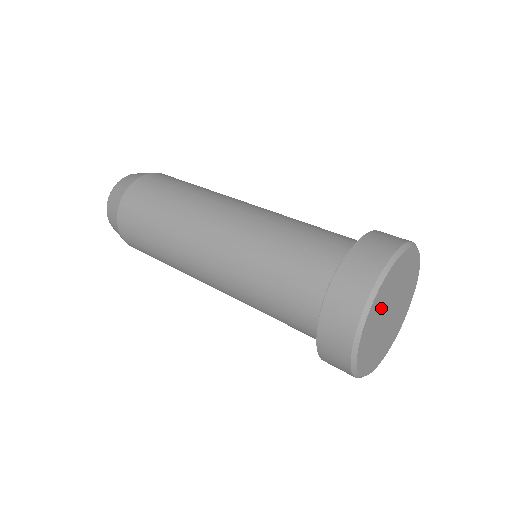
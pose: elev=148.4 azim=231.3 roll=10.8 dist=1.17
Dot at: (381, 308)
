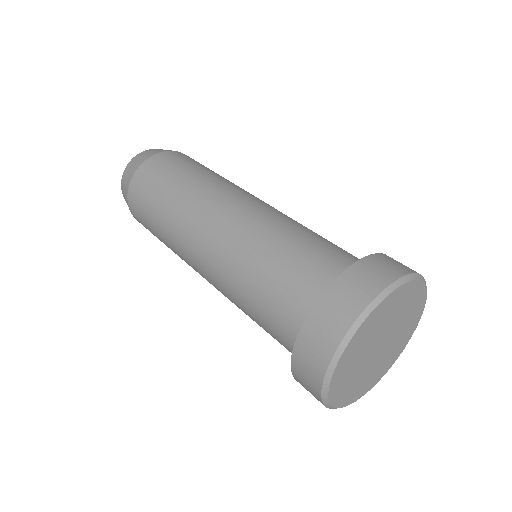
Dot at: (358, 356)
